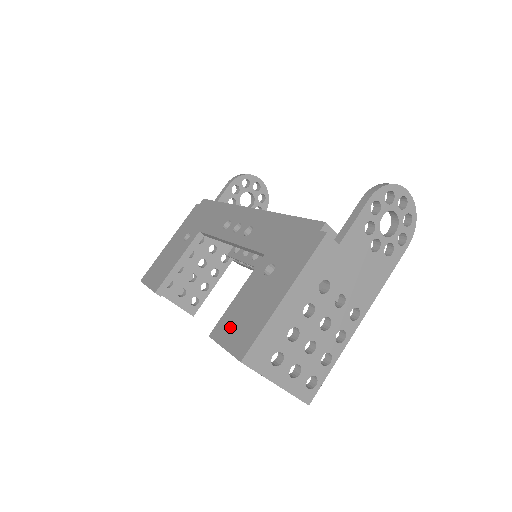
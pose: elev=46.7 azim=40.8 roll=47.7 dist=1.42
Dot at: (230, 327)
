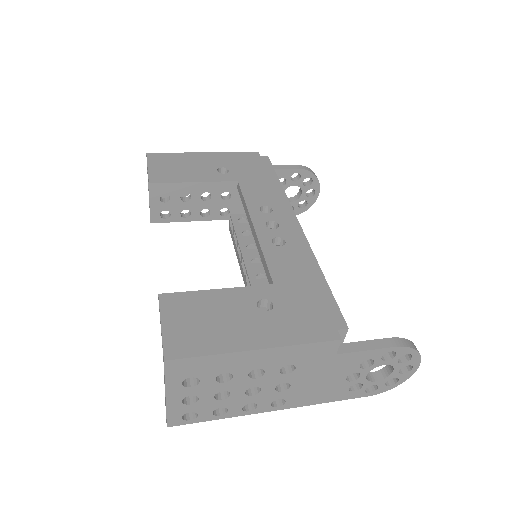
Dot at: (185, 312)
